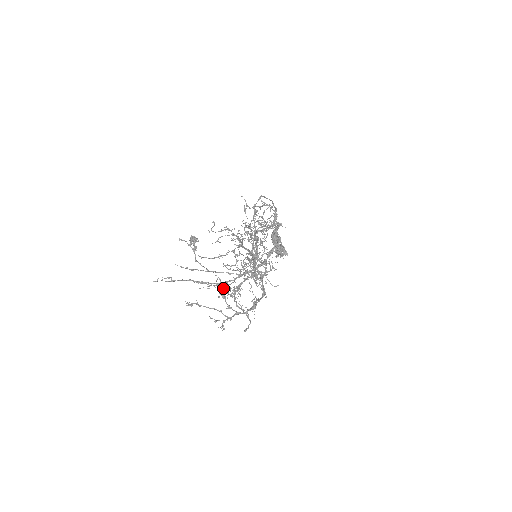
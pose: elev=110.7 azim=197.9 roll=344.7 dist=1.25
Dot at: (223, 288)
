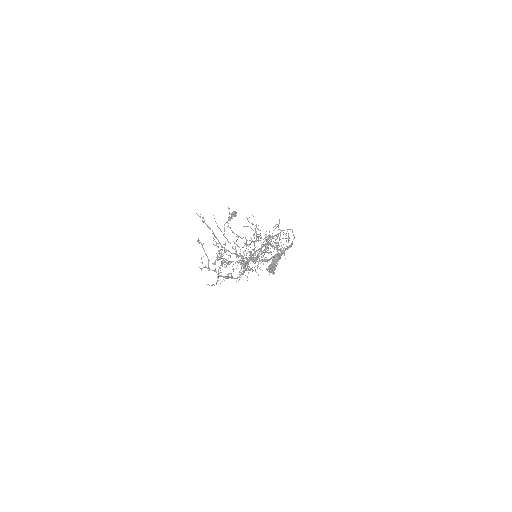
Dot at: (221, 253)
